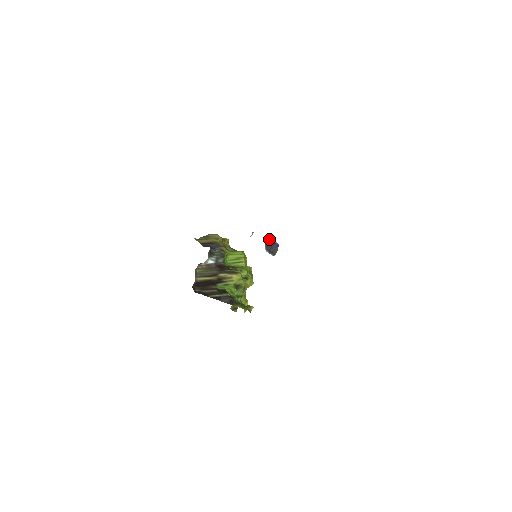
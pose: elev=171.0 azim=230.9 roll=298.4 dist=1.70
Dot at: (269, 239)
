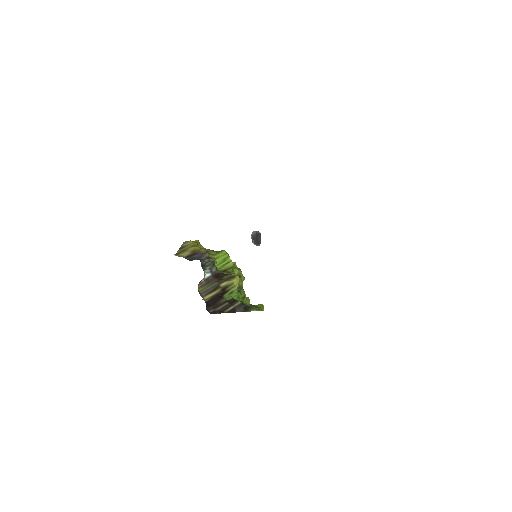
Dot at: (254, 232)
